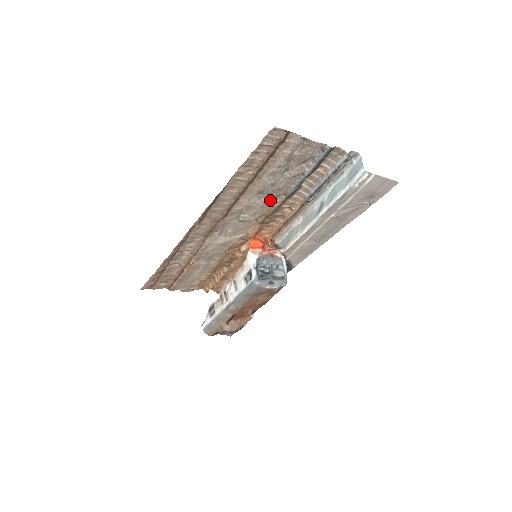
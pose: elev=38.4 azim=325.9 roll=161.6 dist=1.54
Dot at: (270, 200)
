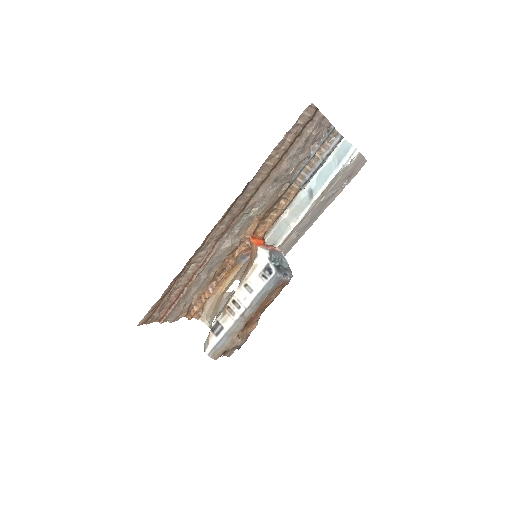
Dot at: (278, 189)
